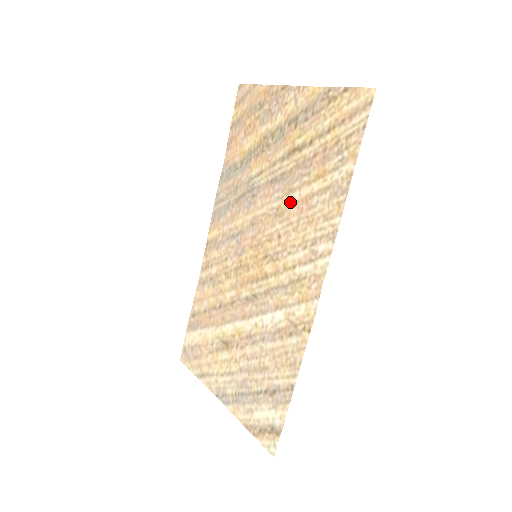
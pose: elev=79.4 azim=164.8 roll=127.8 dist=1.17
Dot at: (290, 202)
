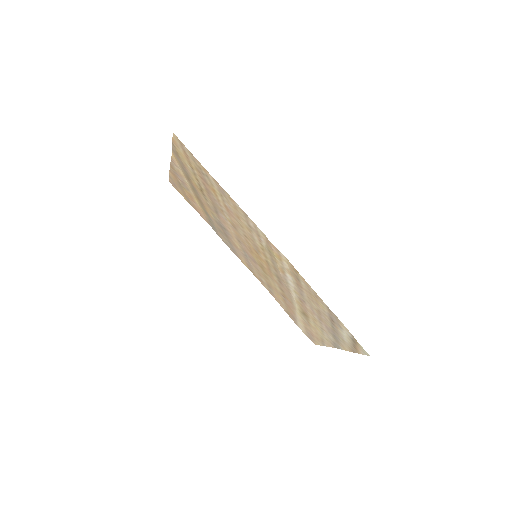
Dot at: (228, 216)
